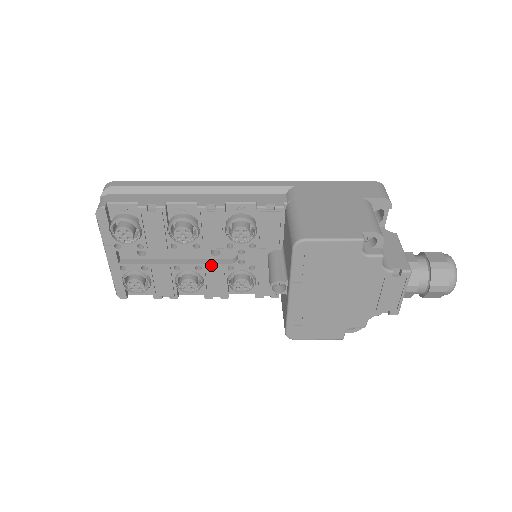
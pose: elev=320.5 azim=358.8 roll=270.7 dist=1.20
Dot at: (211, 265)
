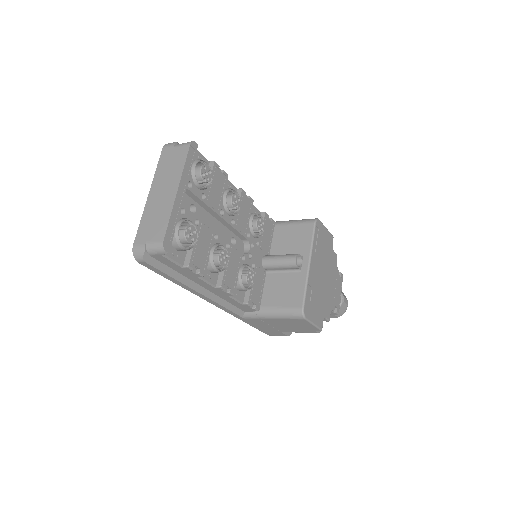
Dot at: (235, 248)
